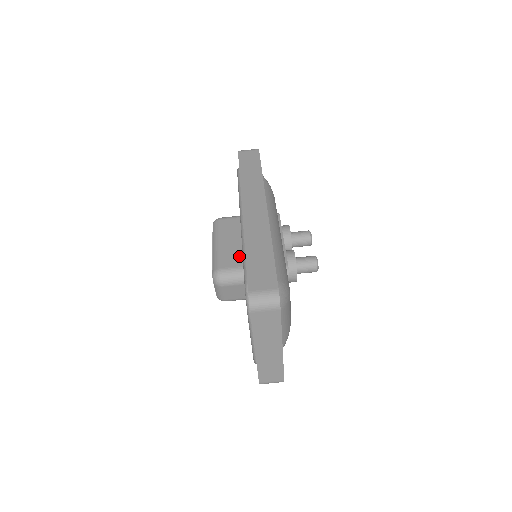
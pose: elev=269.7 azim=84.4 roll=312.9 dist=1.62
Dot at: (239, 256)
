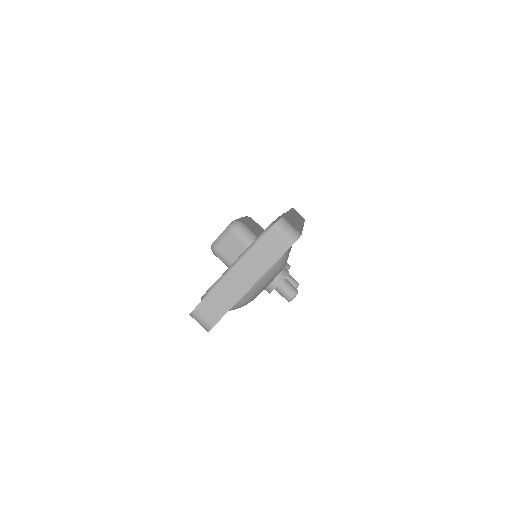
Dot at: (257, 233)
